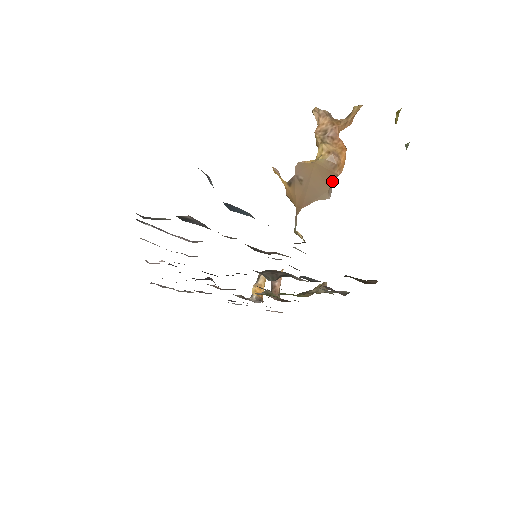
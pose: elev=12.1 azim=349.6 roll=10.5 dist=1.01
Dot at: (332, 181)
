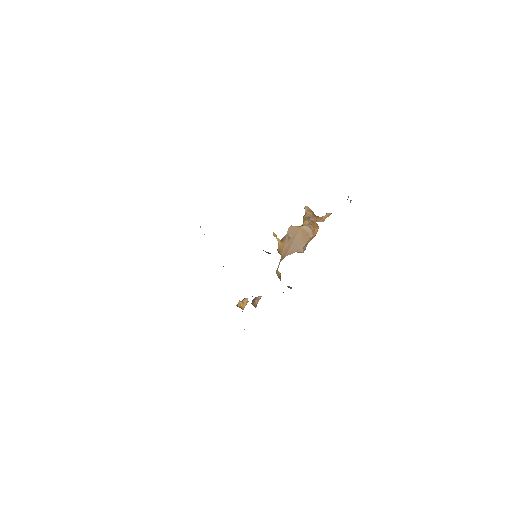
Dot at: (307, 240)
